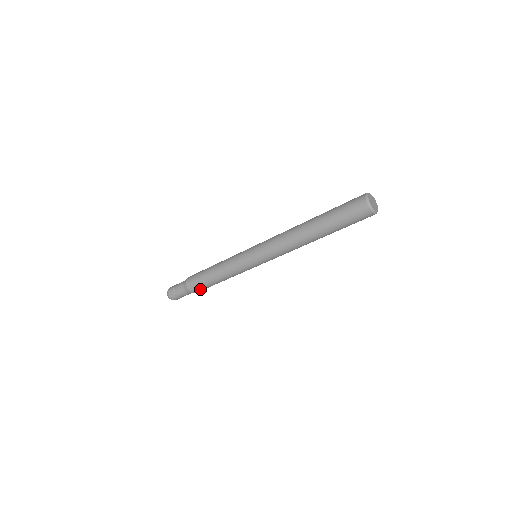
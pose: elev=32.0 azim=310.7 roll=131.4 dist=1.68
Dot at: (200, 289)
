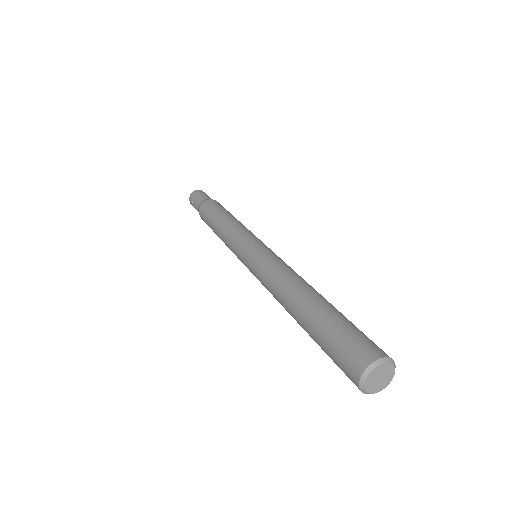
Dot at: occluded
